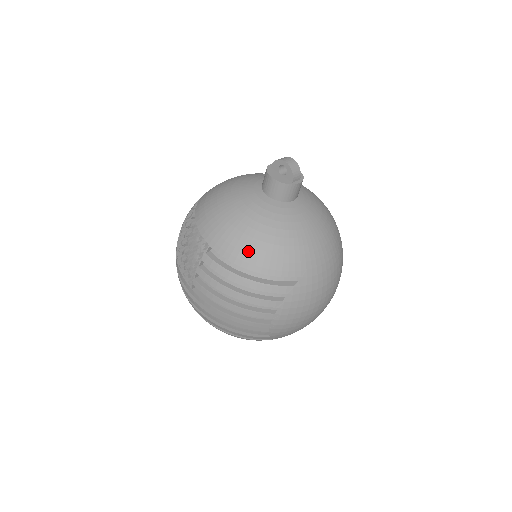
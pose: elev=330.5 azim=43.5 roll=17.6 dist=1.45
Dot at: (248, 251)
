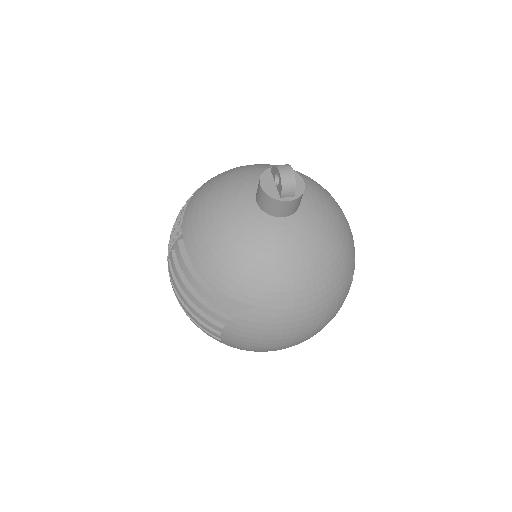
Dot at: (207, 256)
